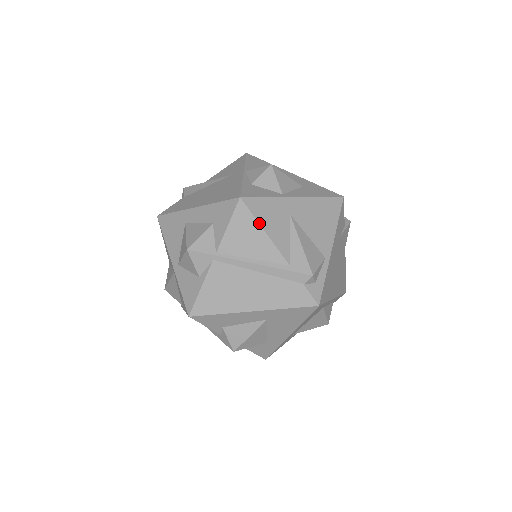
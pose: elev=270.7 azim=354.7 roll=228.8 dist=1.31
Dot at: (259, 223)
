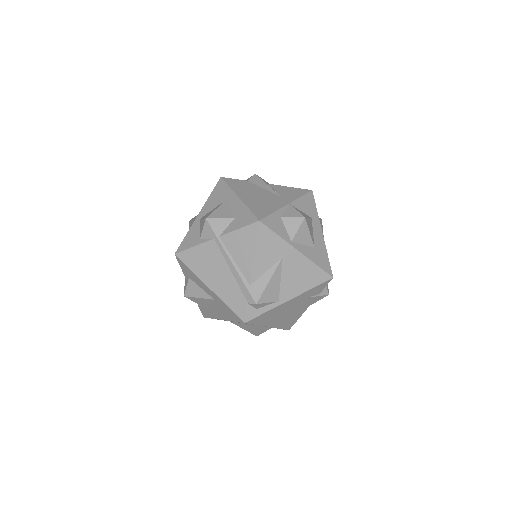
Dot at: (256, 245)
